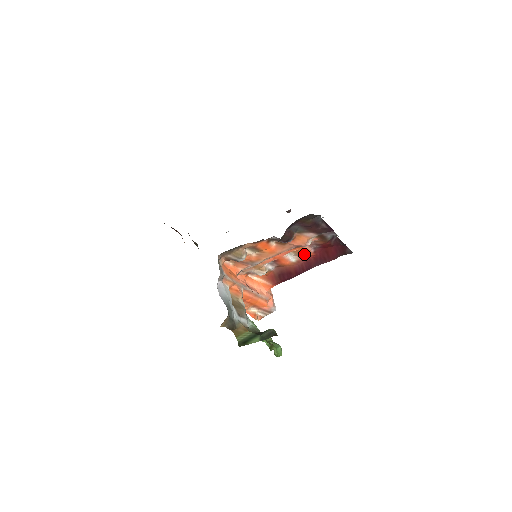
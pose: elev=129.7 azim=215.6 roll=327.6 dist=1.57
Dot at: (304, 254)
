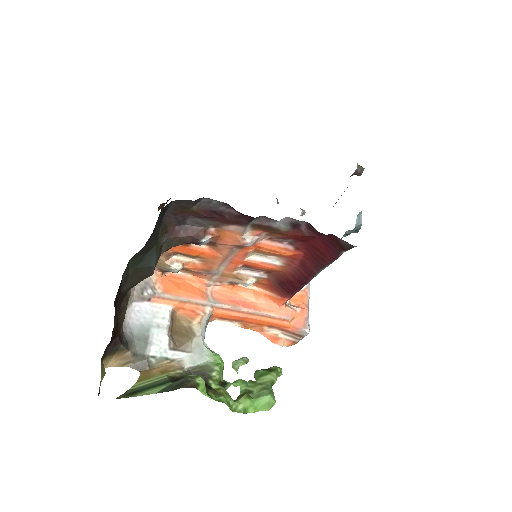
Dot at: (279, 254)
